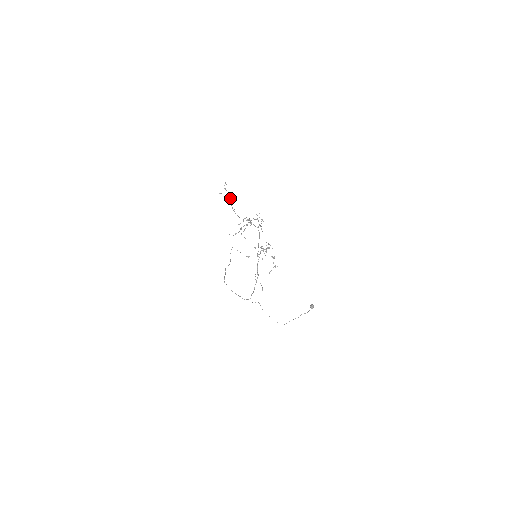
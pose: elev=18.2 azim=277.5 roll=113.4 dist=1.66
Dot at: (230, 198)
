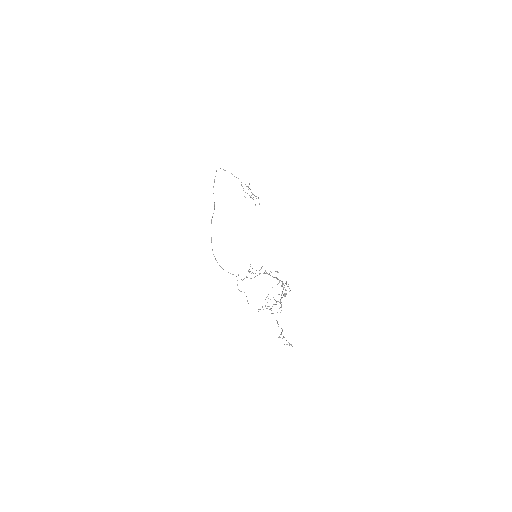
Dot at: occluded
